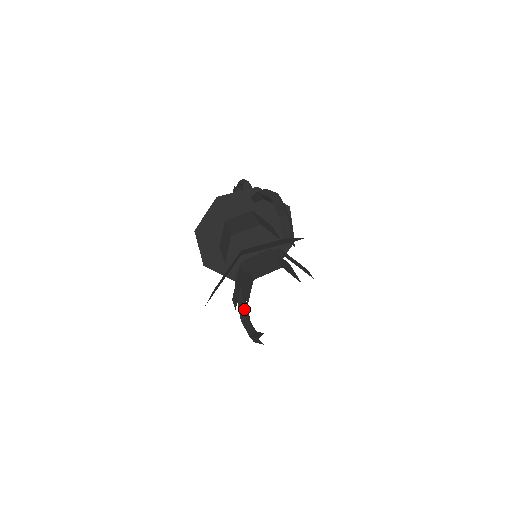
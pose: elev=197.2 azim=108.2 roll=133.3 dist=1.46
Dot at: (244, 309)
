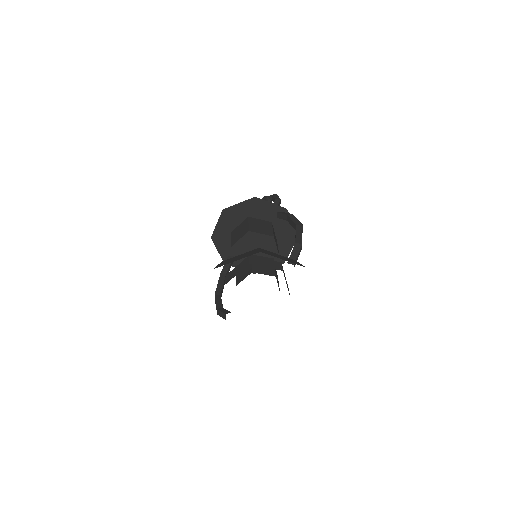
Dot at: (222, 287)
